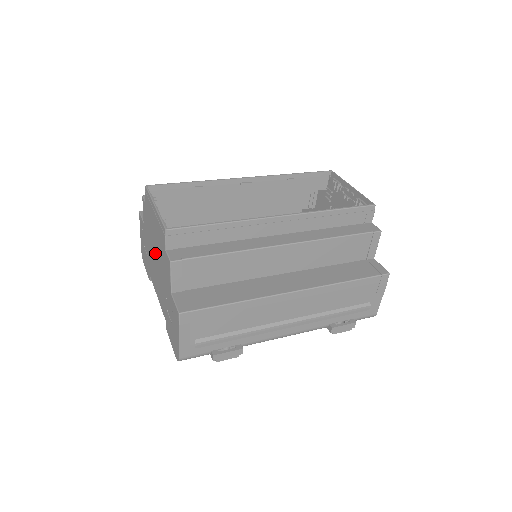
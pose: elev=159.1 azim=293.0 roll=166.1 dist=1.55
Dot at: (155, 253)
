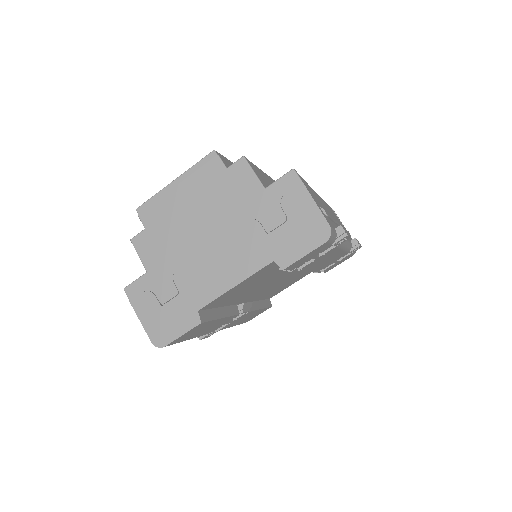
Dot at: (201, 232)
